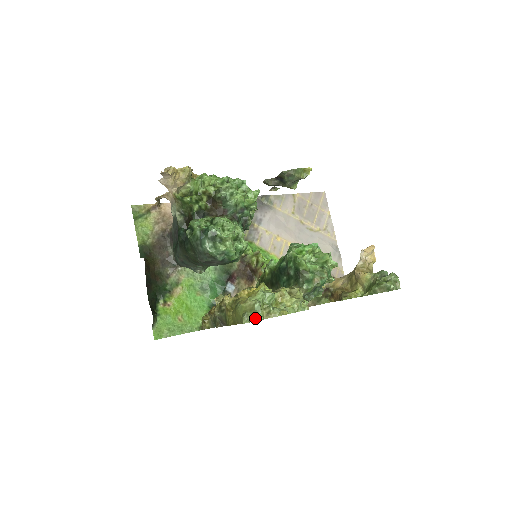
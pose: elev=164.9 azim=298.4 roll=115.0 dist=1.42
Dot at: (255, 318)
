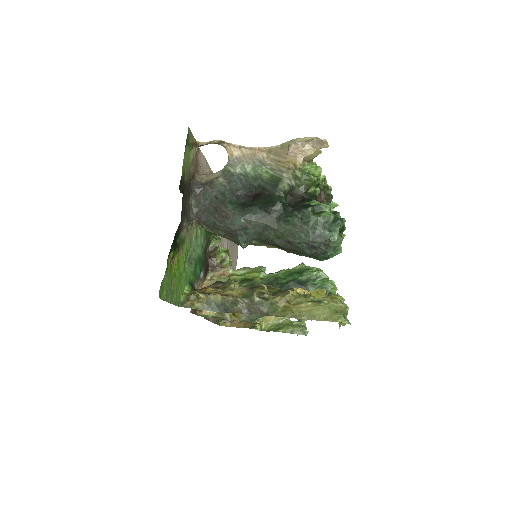
Dot at: (347, 321)
